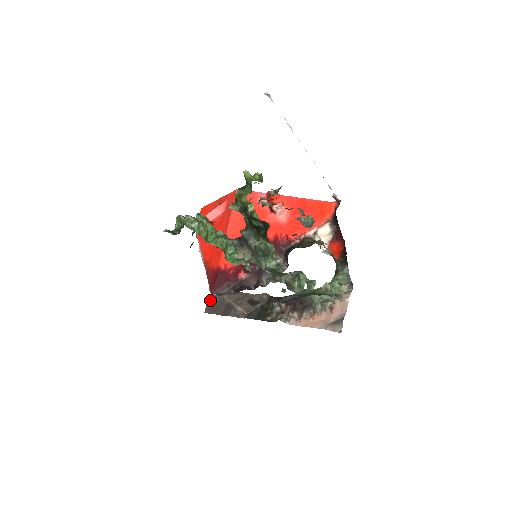
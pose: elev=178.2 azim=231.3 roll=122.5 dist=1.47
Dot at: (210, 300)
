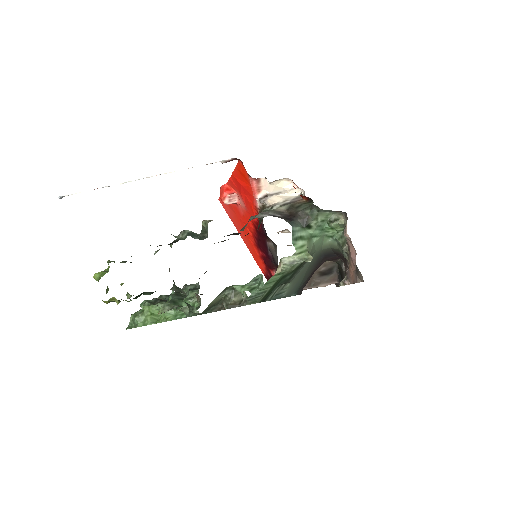
Dot at: occluded
